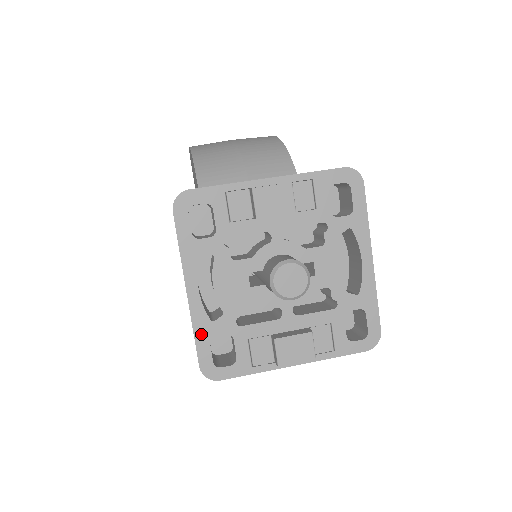
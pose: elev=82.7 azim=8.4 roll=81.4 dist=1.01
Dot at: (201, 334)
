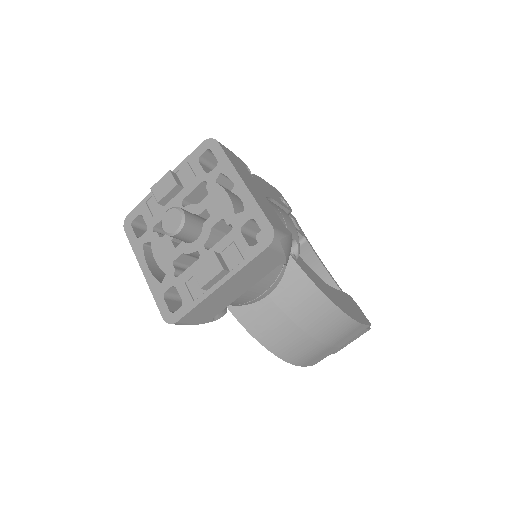
Dot at: (157, 295)
